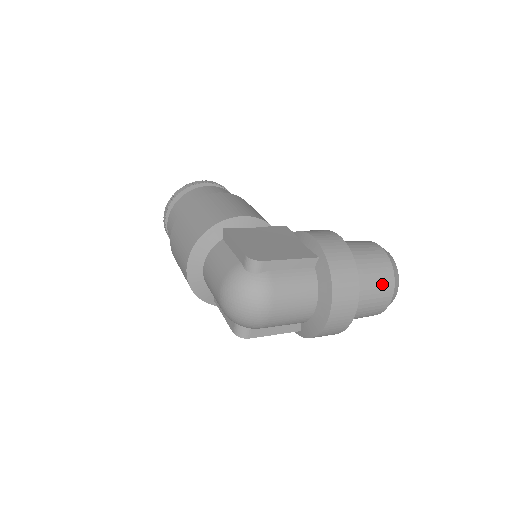
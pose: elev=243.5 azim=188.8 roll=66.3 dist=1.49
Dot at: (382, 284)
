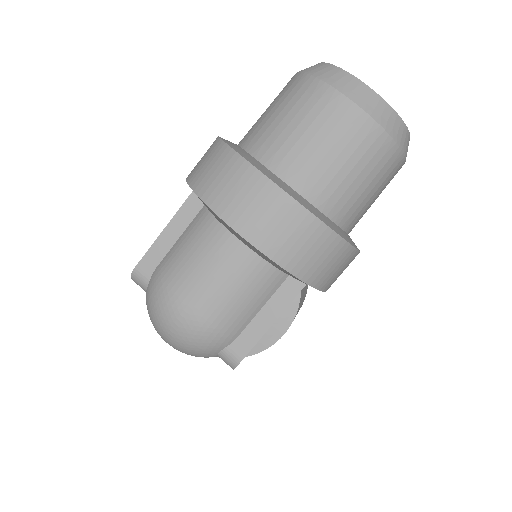
Dot at: (303, 109)
